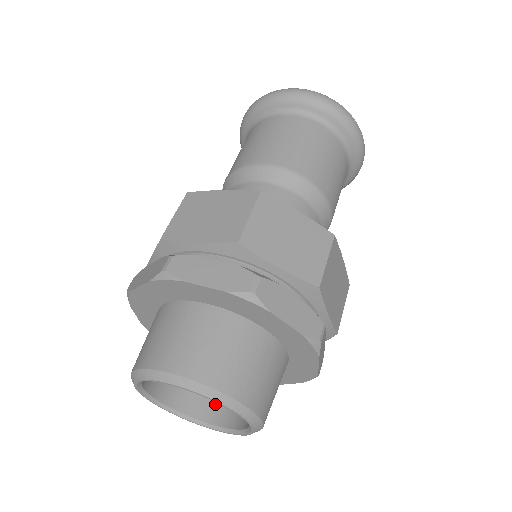
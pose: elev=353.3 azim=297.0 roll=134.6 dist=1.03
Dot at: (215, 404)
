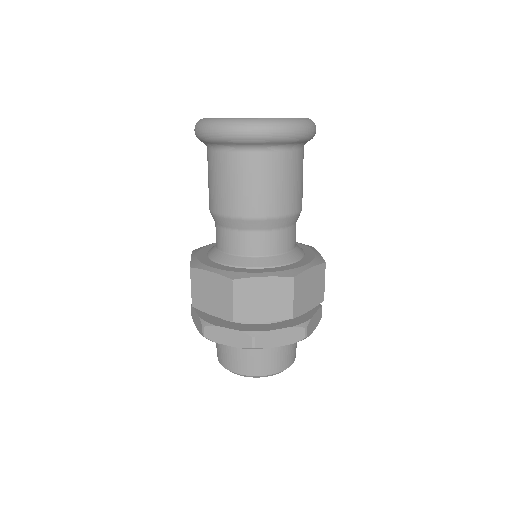
Dot at: occluded
